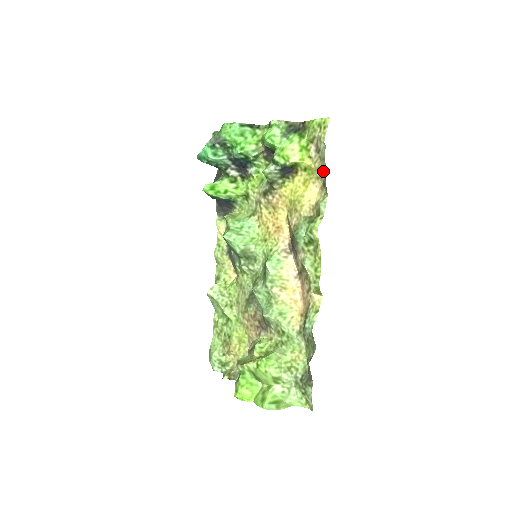
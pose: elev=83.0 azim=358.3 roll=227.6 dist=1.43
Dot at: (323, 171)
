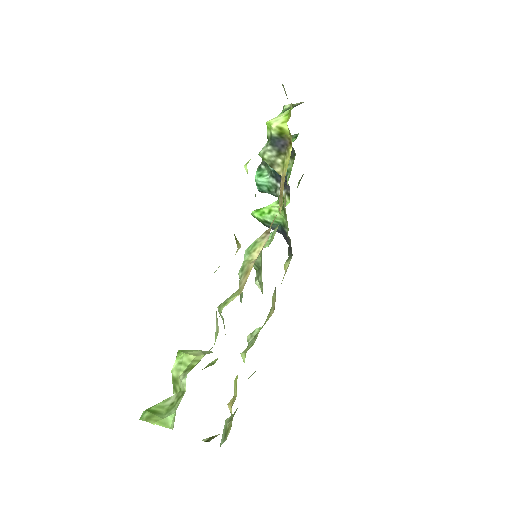
Dot at: occluded
